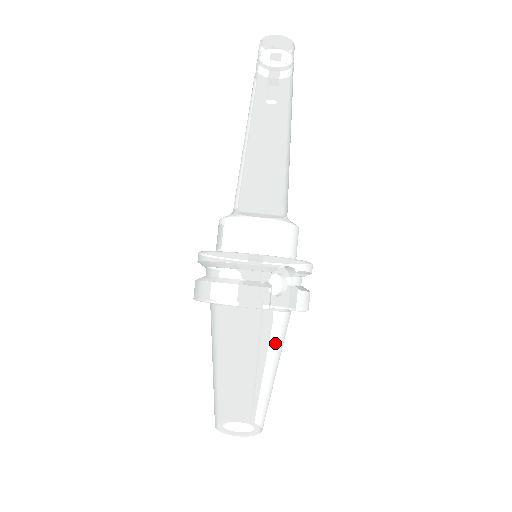
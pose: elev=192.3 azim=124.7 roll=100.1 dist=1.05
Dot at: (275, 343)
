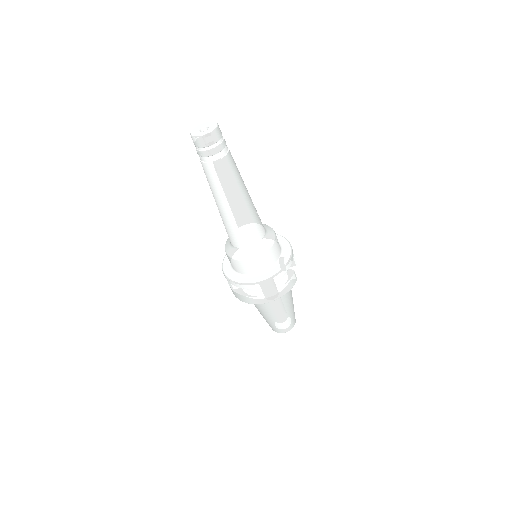
Dot at: occluded
